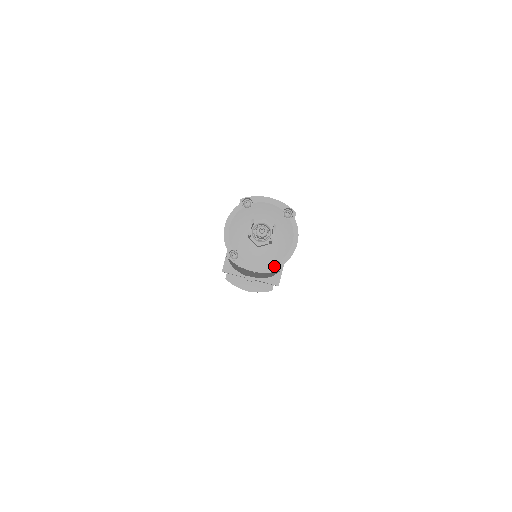
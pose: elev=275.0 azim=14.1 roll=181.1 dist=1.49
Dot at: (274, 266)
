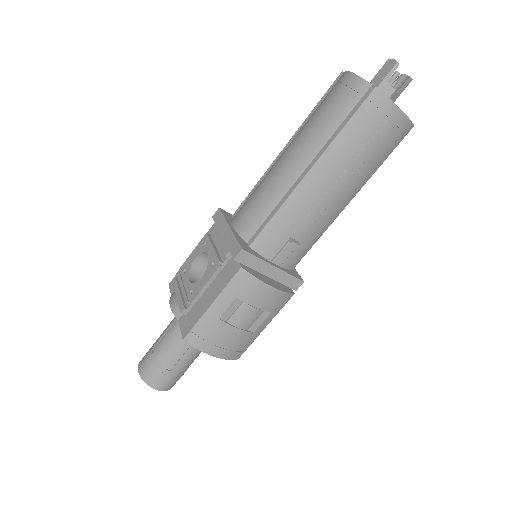
Dot at: occluded
